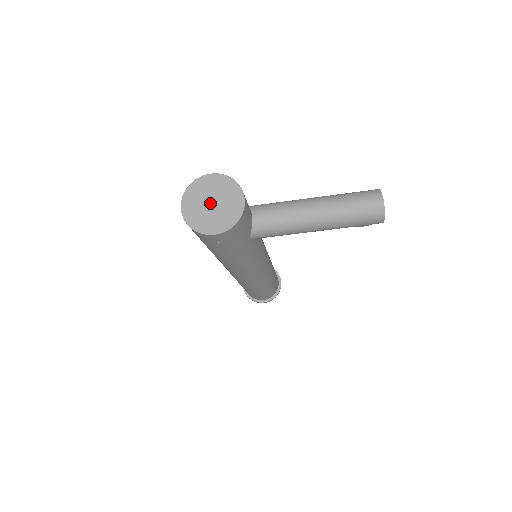
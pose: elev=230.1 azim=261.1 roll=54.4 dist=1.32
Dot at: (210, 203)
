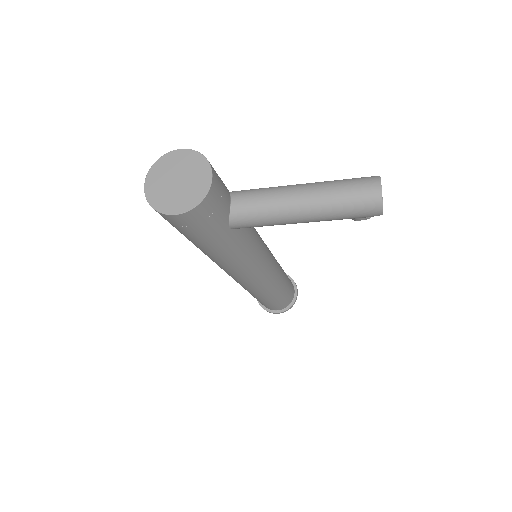
Dot at: (175, 180)
